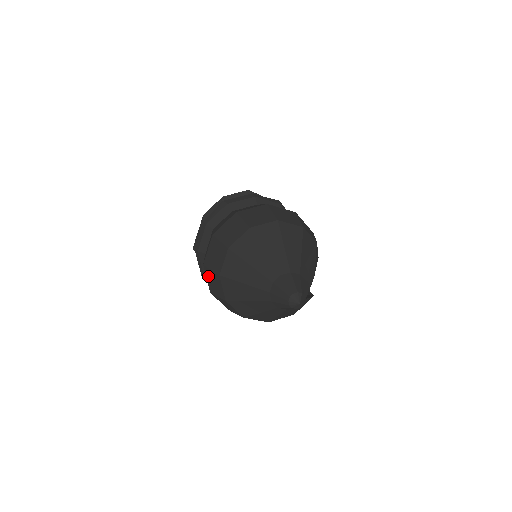
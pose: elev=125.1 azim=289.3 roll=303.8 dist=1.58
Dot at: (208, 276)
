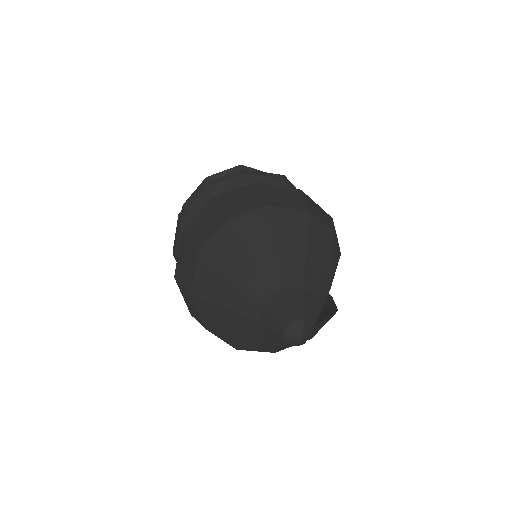
Dot at: (182, 293)
